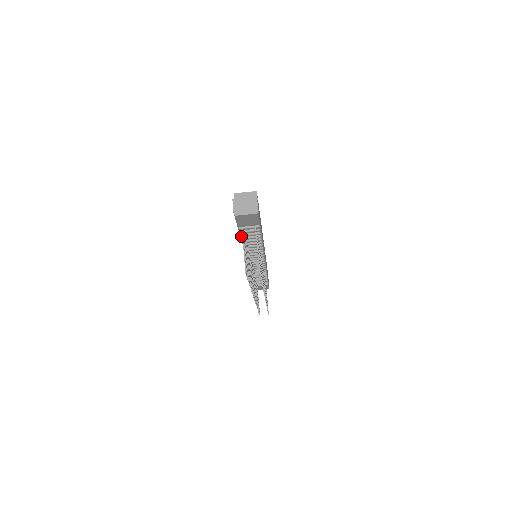
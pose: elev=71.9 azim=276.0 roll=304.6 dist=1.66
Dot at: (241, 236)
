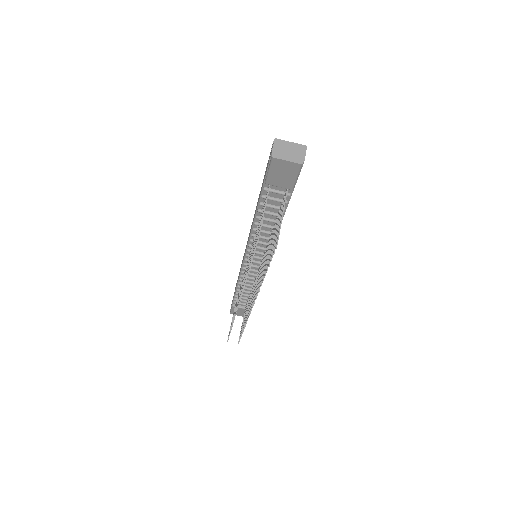
Dot at: (258, 207)
